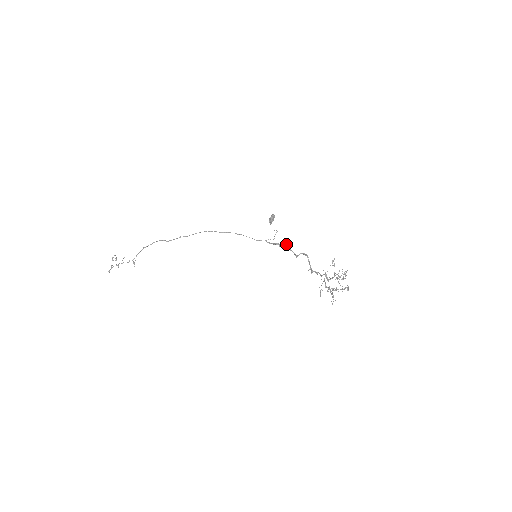
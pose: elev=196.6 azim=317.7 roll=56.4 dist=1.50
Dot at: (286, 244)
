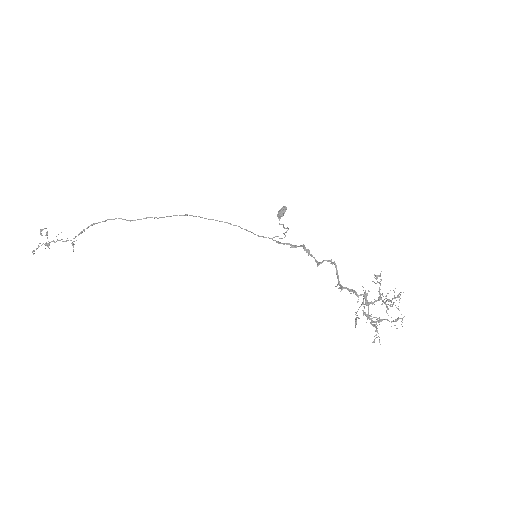
Dot at: (303, 244)
